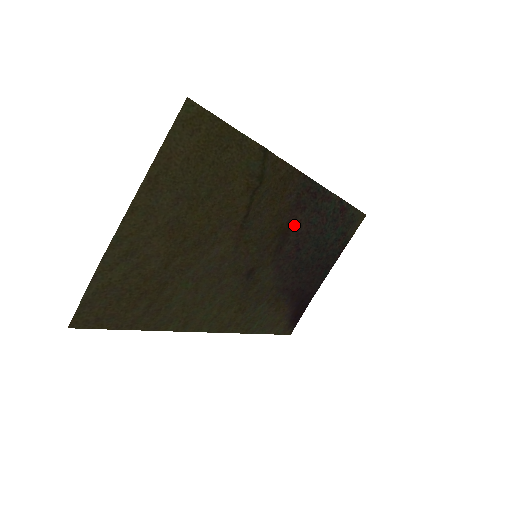
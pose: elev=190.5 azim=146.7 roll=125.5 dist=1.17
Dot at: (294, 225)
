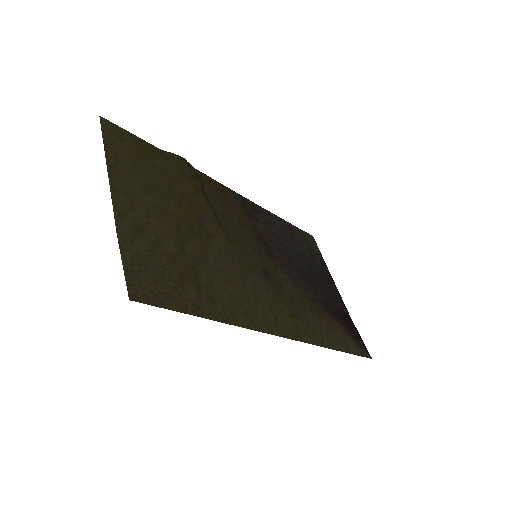
Dot at: (263, 234)
